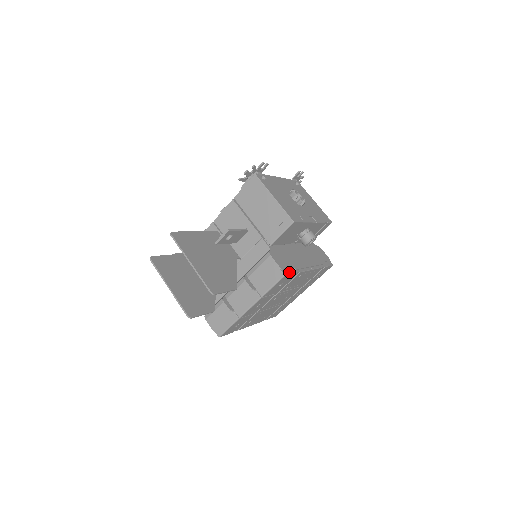
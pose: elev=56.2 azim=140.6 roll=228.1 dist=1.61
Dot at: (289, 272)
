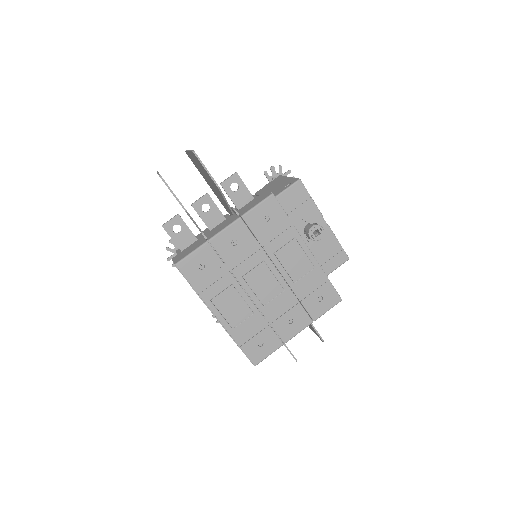
Dot at: (279, 204)
